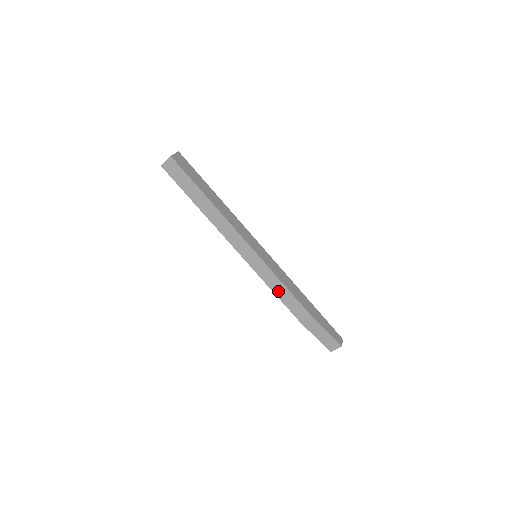
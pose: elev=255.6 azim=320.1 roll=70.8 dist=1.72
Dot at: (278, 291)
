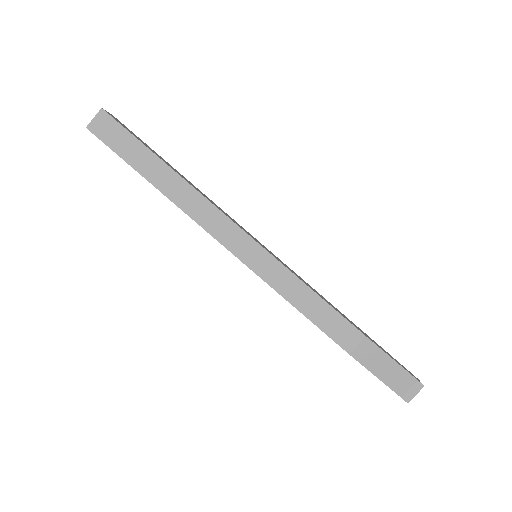
Dot at: (304, 304)
